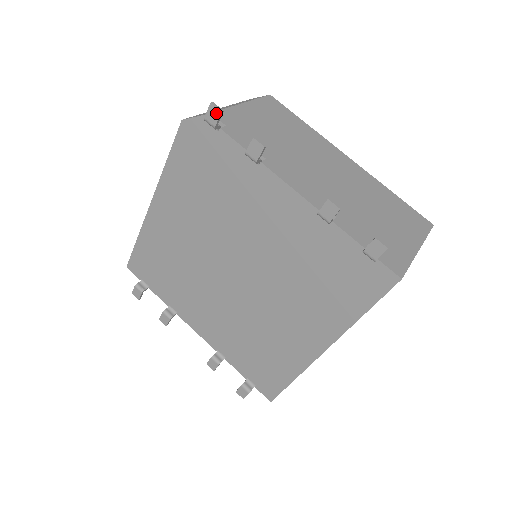
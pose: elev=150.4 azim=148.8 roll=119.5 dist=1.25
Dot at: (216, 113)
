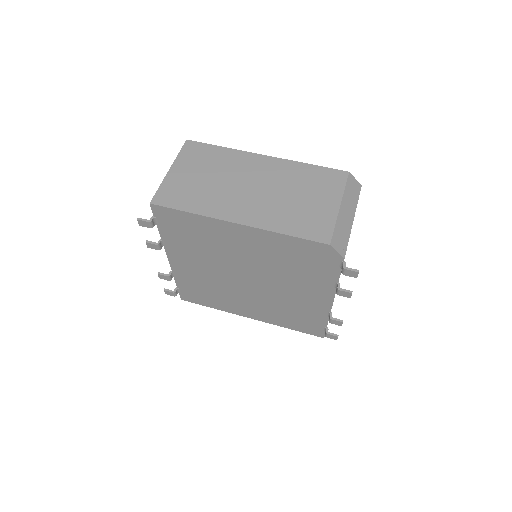
Dot at: (354, 275)
